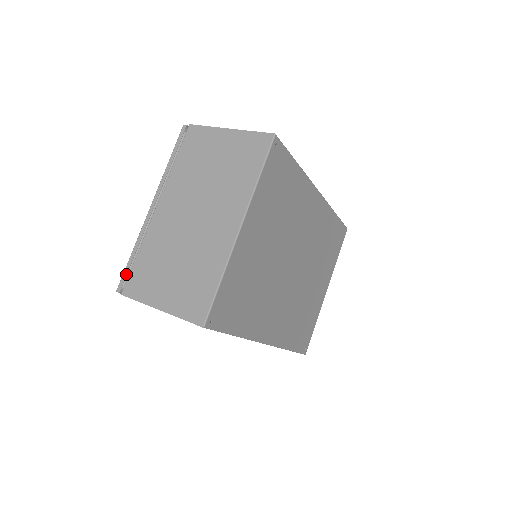
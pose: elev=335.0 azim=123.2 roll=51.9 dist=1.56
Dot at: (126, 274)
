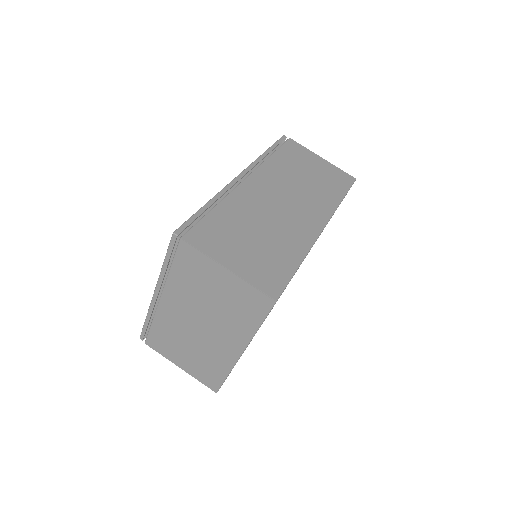
Dot at: (145, 332)
